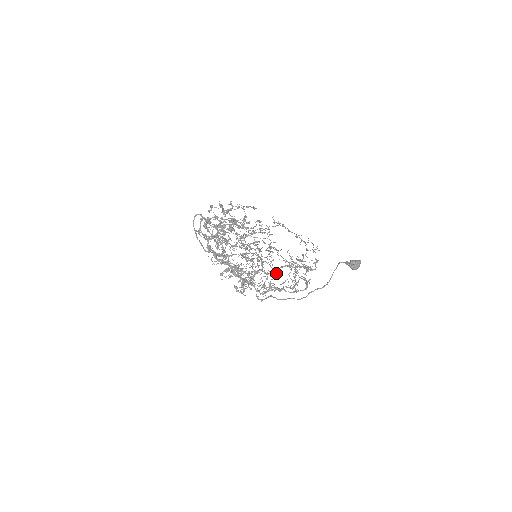
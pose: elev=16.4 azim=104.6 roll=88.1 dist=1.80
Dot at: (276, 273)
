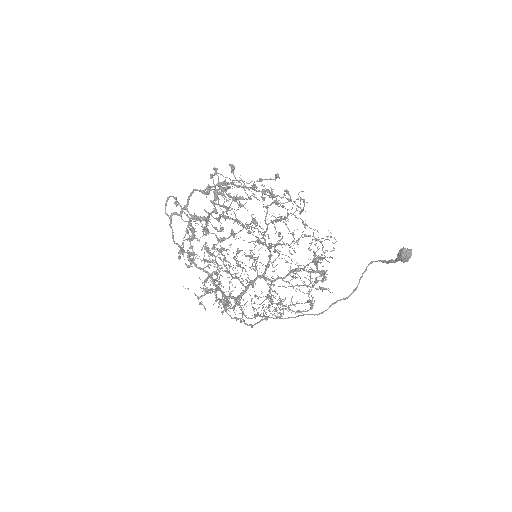
Dot at: (300, 269)
